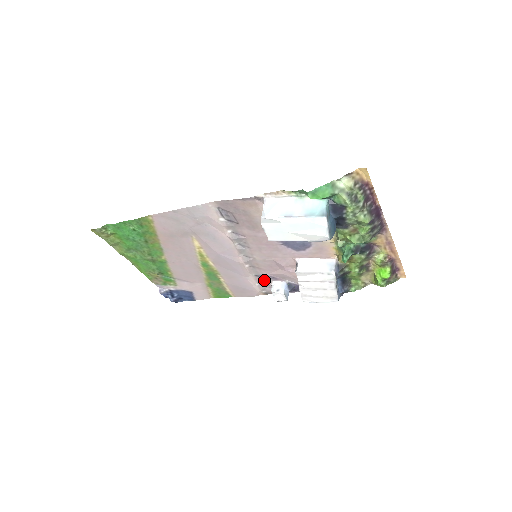
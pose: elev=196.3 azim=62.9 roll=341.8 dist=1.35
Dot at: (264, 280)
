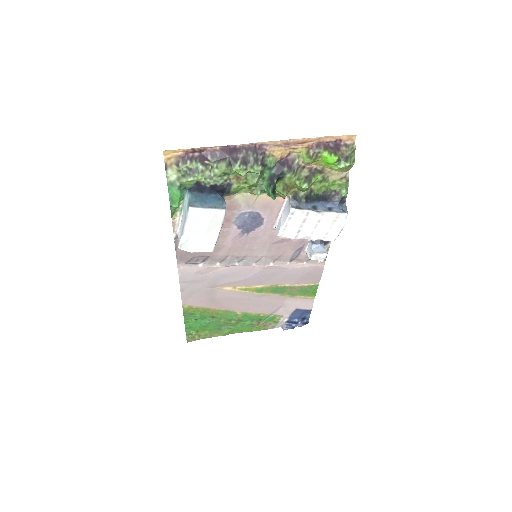
Dot at: (300, 257)
